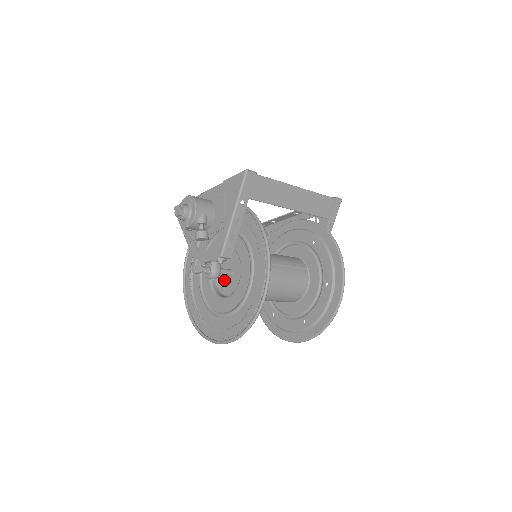
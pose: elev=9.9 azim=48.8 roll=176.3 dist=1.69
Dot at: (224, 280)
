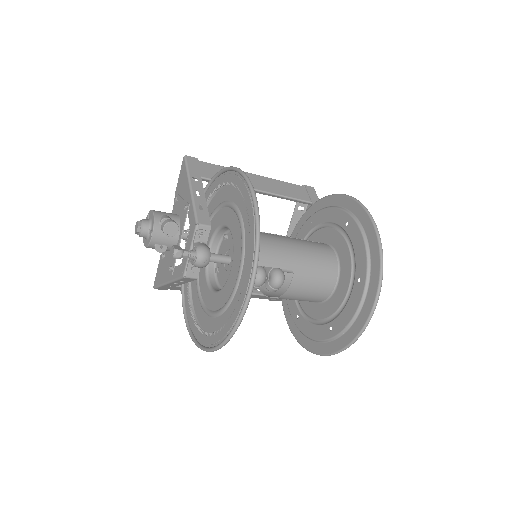
Dot at: (227, 277)
